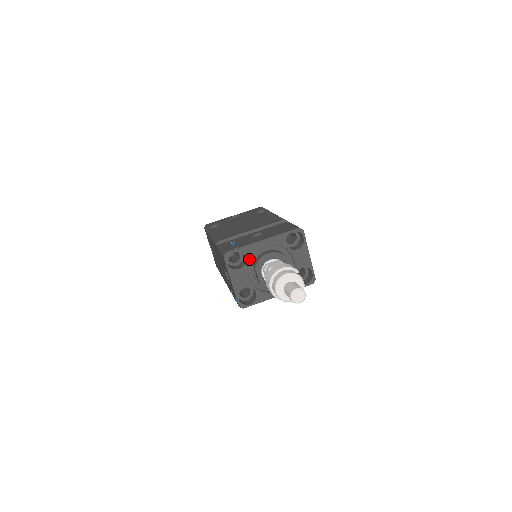
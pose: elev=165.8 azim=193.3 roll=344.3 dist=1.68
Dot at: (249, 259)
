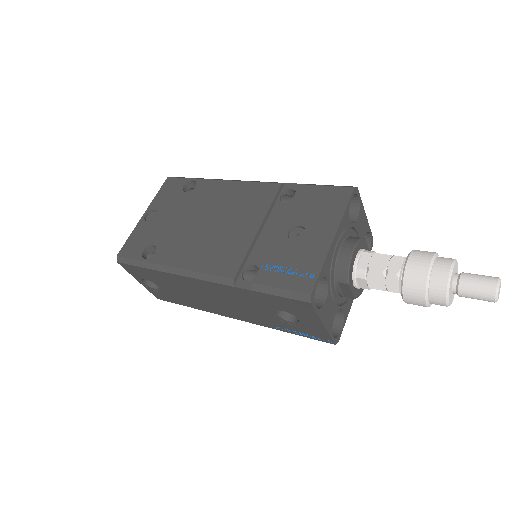
Dot at: (328, 277)
